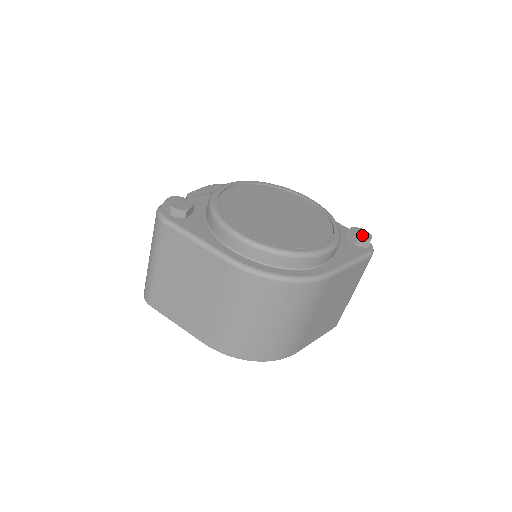
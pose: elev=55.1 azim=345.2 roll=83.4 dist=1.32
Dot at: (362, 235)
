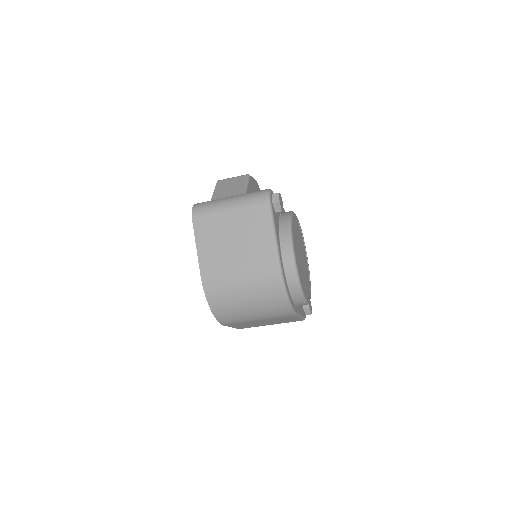
Dot at: occluded
